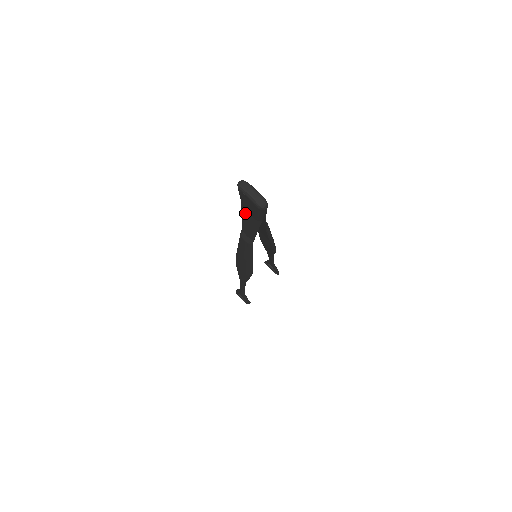
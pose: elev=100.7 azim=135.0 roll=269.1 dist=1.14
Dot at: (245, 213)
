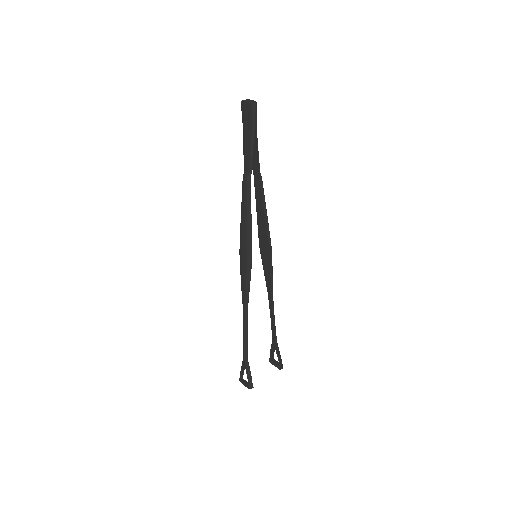
Dot at: (245, 136)
